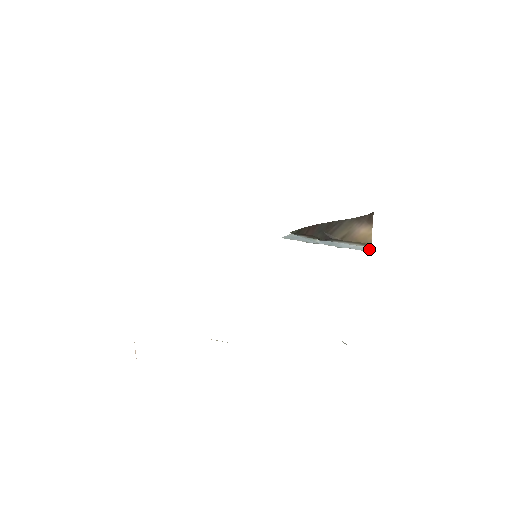
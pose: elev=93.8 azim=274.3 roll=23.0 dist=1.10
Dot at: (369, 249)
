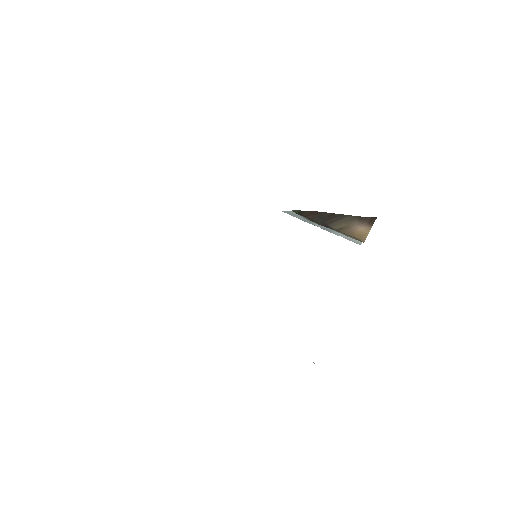
Dot at: (361, 243)
